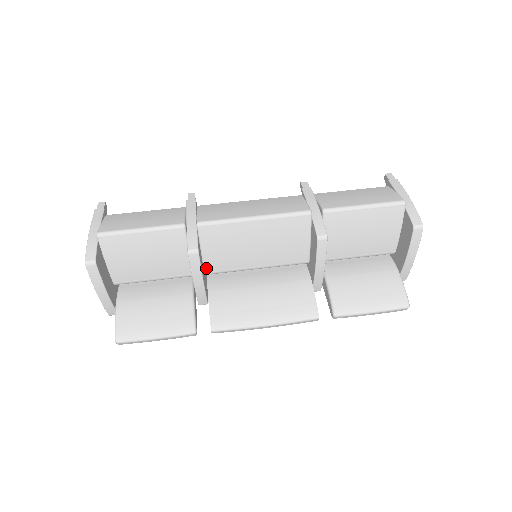
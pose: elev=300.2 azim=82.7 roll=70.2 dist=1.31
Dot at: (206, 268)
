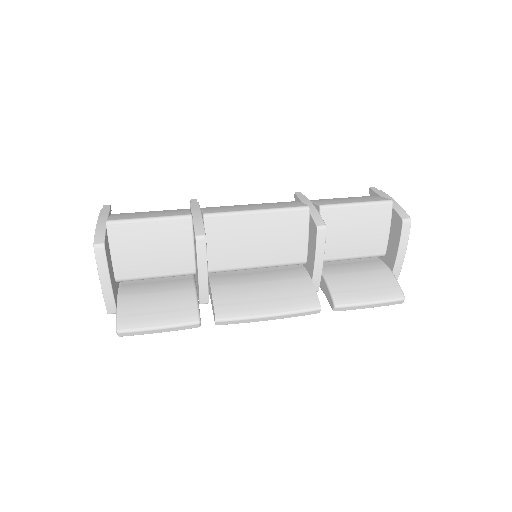
Dot at: (209, 264)
